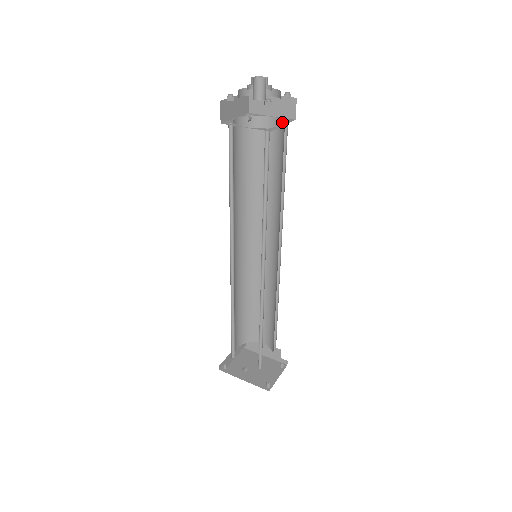
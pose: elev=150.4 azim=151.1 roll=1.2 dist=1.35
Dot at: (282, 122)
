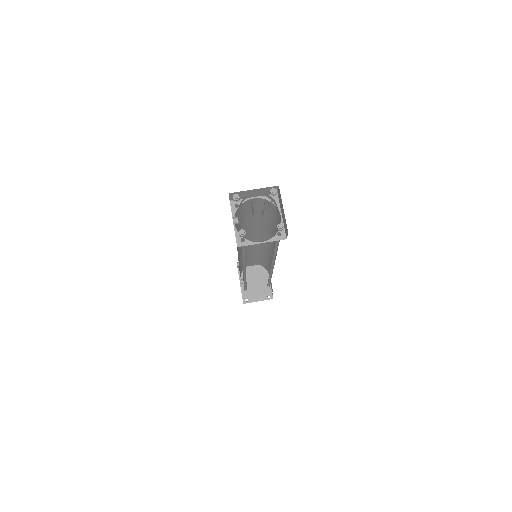
Dot at: (278, 231)
